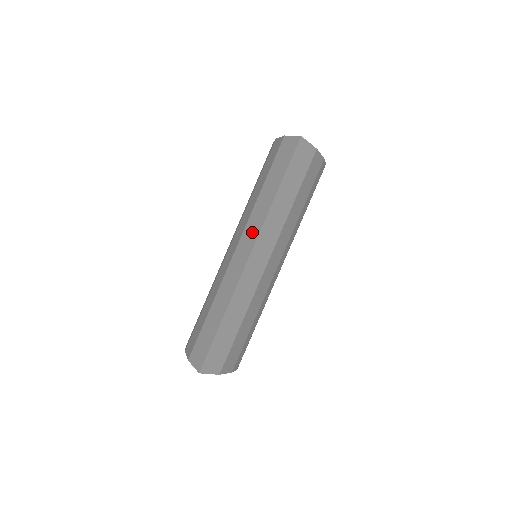
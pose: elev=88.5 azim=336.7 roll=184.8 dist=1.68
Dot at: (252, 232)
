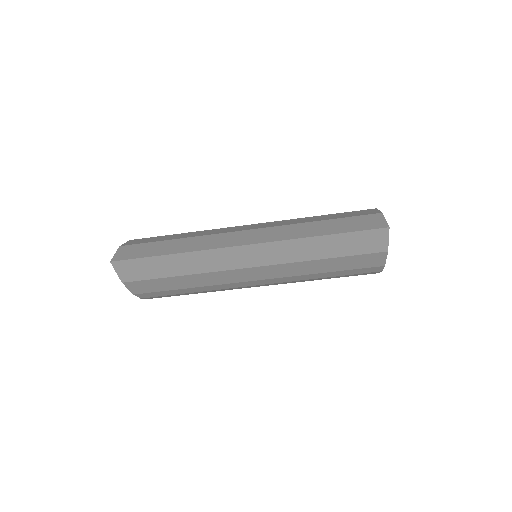
Dot at: (269, 235)
